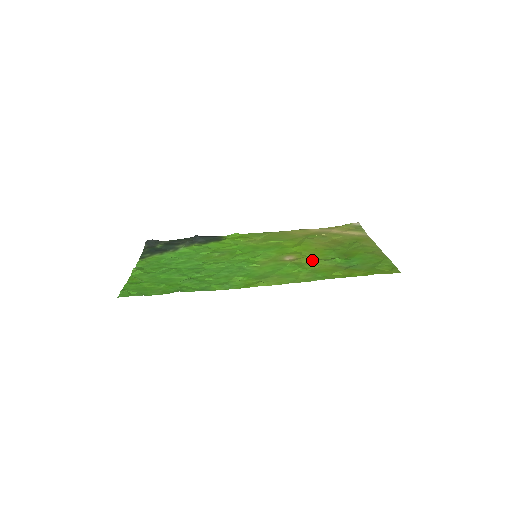
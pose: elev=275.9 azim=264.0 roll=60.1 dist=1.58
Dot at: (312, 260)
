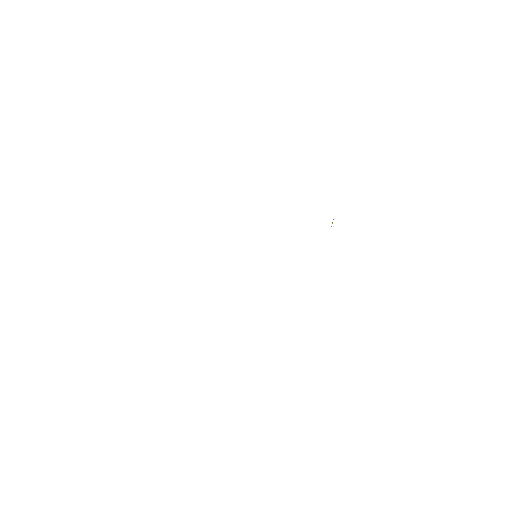
Dot at: occluded
